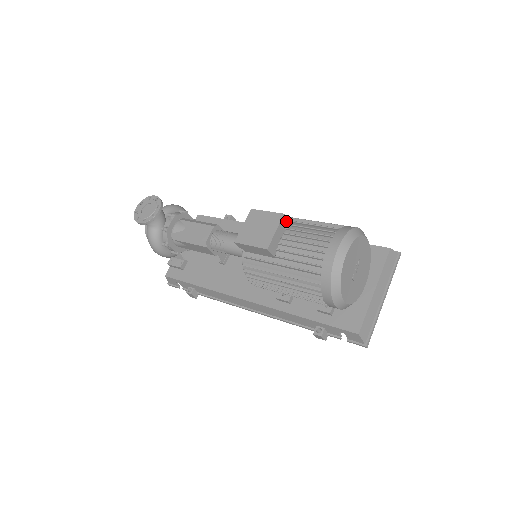
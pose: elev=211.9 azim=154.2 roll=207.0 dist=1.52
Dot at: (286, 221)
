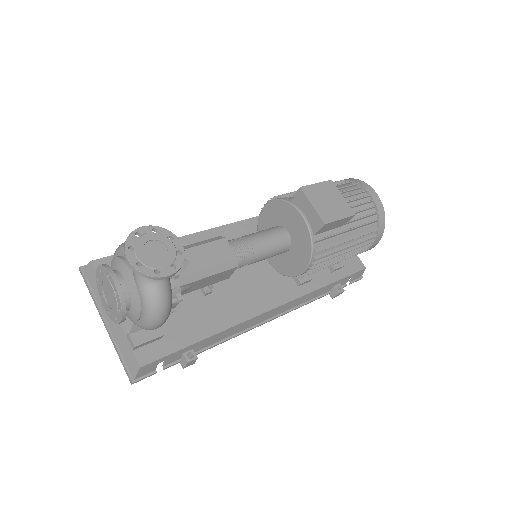
Dot at: occluded
